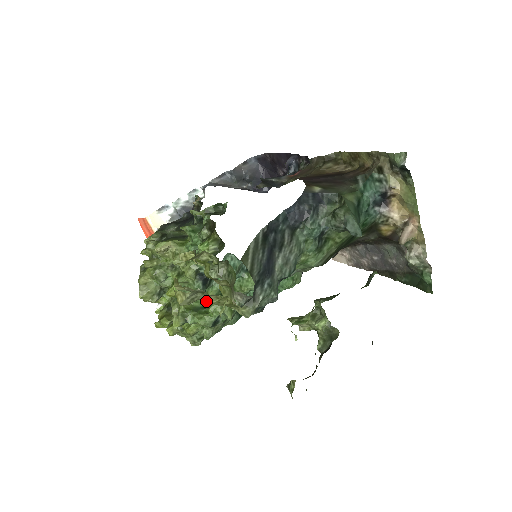
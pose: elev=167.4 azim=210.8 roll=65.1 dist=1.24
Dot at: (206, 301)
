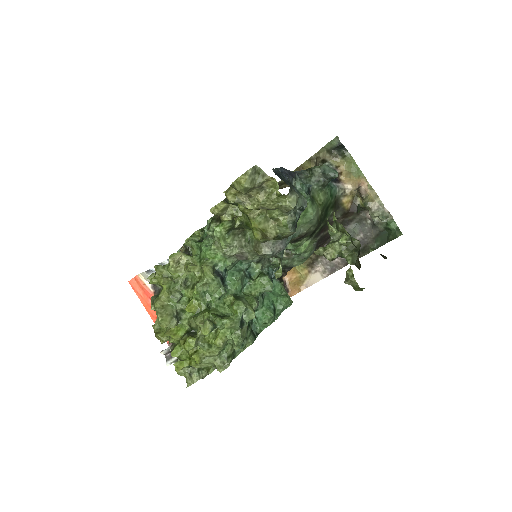
Dot at: (224, 313)
